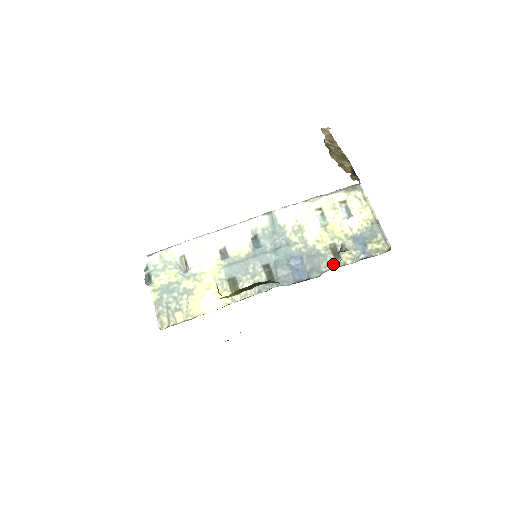
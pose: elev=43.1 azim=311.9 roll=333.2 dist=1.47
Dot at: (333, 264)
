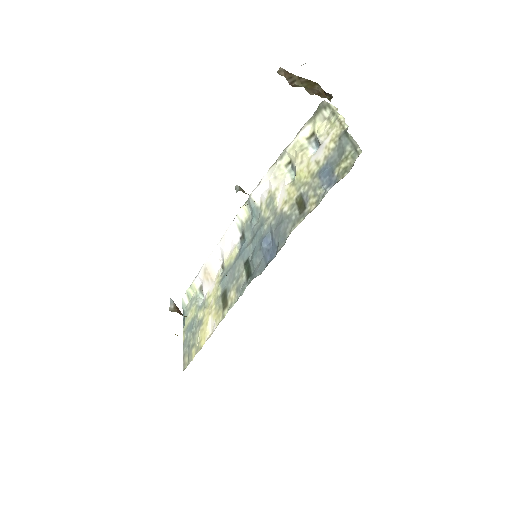
Dot at: (297, 221)
